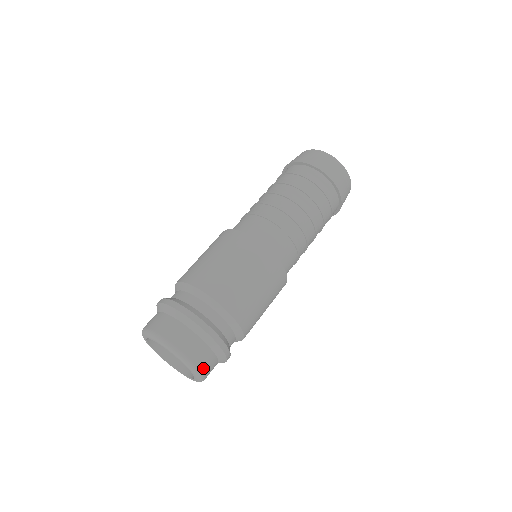
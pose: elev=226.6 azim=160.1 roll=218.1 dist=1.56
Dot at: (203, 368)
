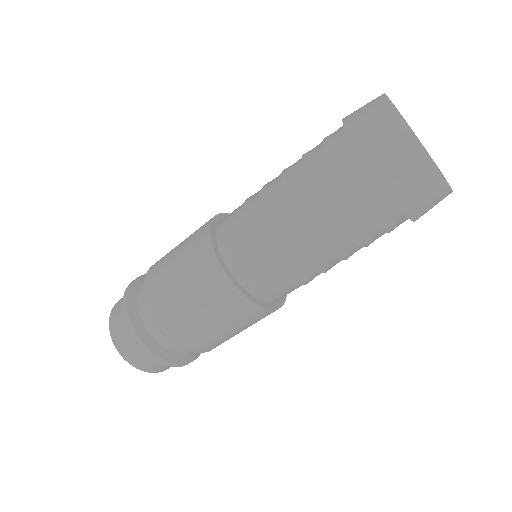
Dot at: occluded
